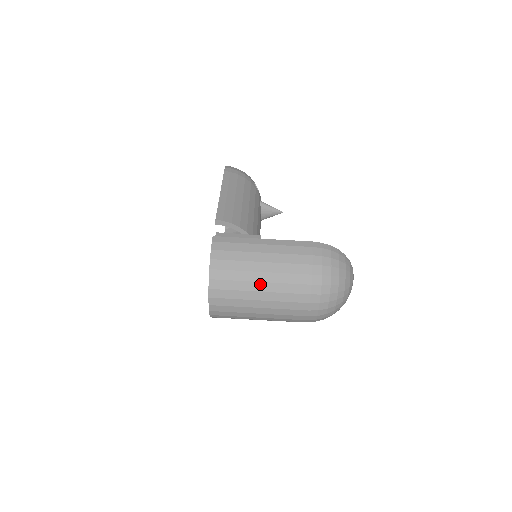
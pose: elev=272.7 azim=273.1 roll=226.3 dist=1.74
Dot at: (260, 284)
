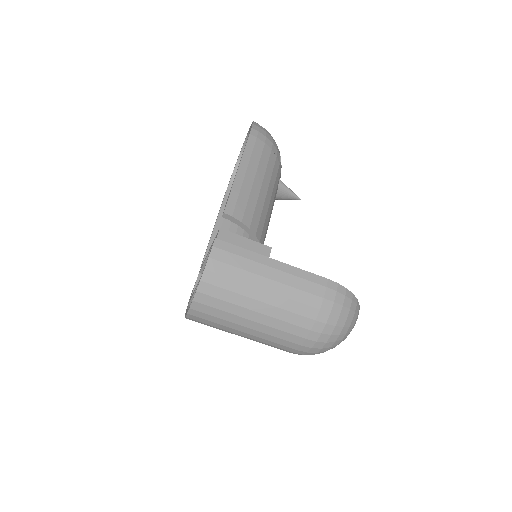
Dot at: (254, 313)
